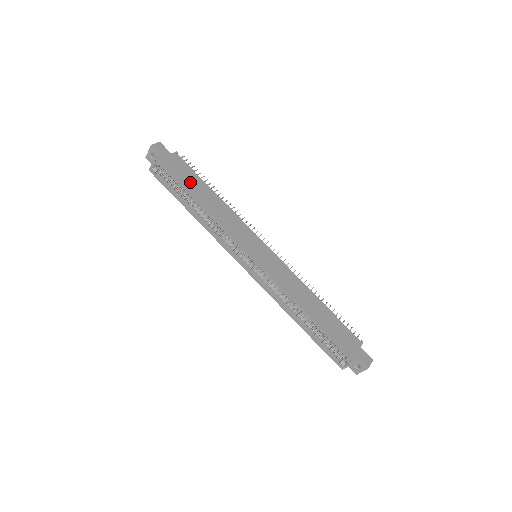
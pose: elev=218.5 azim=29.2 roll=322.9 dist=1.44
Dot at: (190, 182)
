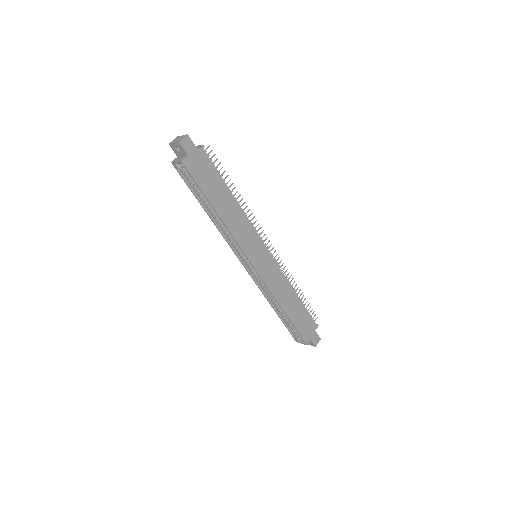
Dot at: (212, 187)
